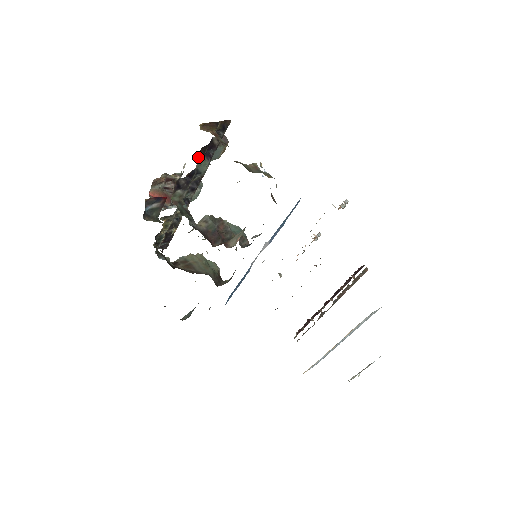
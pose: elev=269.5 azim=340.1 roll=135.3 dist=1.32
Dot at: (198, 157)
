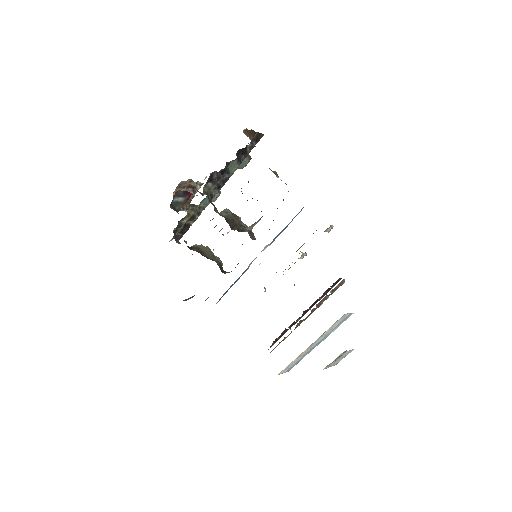
Dot at: (226, 164)
